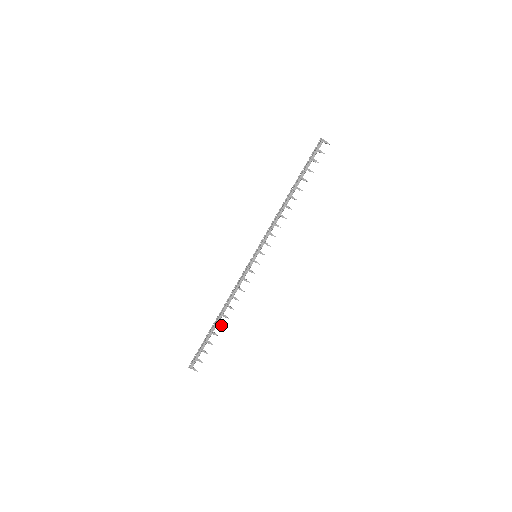
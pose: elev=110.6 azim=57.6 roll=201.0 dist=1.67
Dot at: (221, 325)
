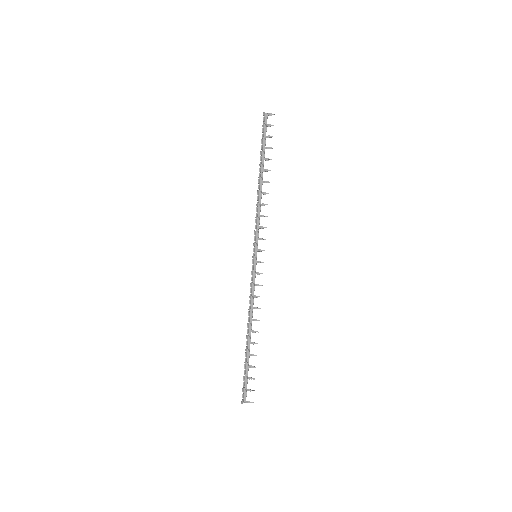
Dot at: (254, 343)
